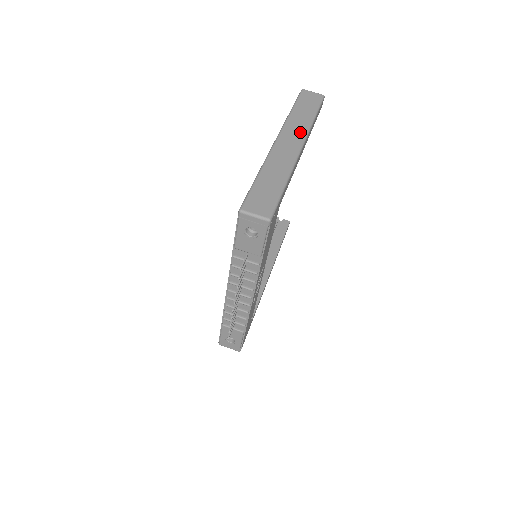
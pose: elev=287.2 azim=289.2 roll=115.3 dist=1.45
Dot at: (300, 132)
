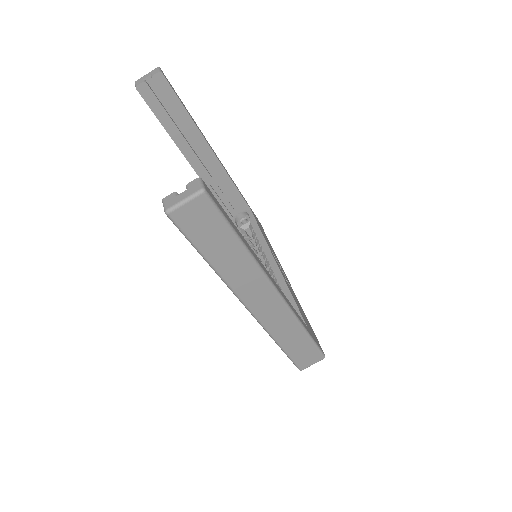
Dot at: (257, 282)
